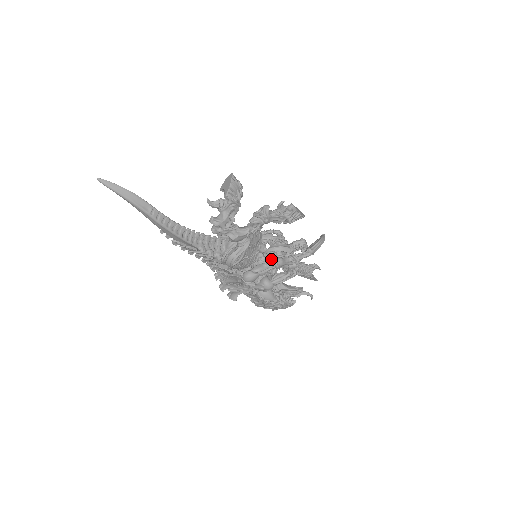
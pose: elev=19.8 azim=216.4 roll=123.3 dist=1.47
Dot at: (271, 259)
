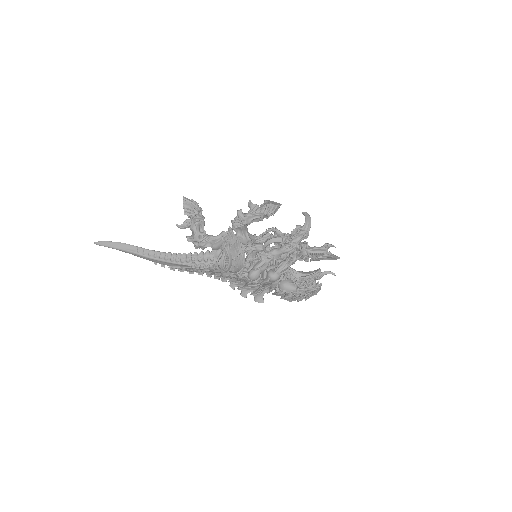
Dot at: (264, 253)
